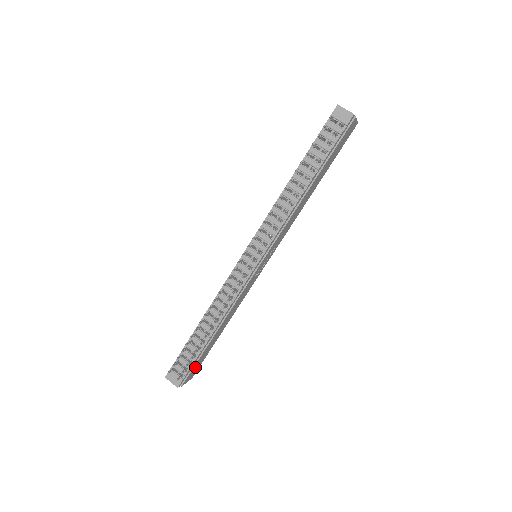
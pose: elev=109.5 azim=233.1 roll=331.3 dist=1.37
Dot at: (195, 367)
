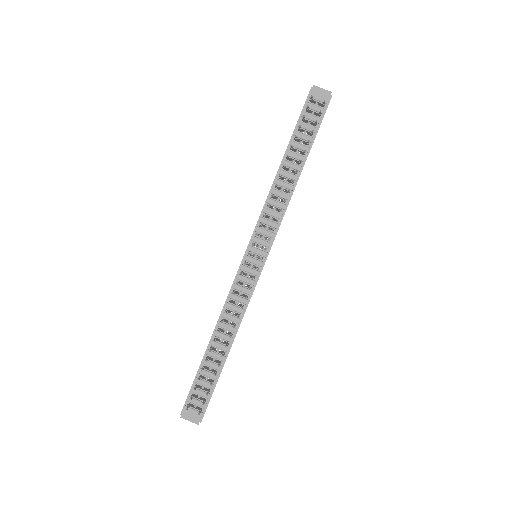
Dot at: occluded
